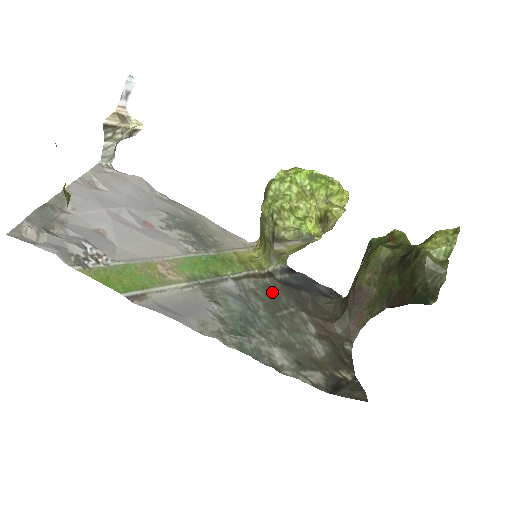
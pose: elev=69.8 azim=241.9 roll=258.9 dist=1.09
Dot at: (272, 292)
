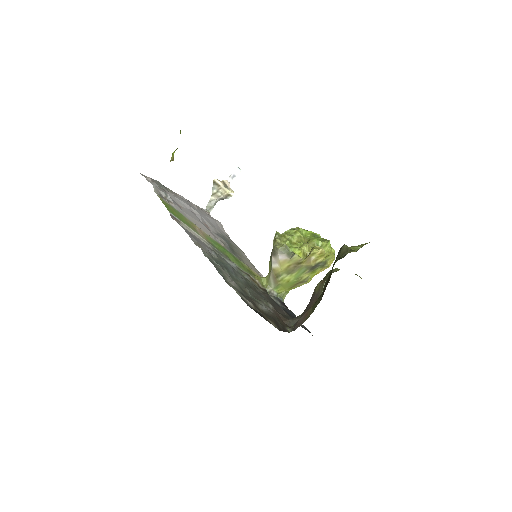
Dot at: (258, 289)
